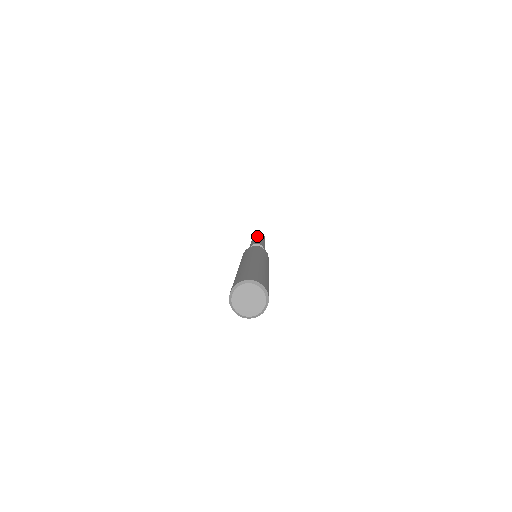
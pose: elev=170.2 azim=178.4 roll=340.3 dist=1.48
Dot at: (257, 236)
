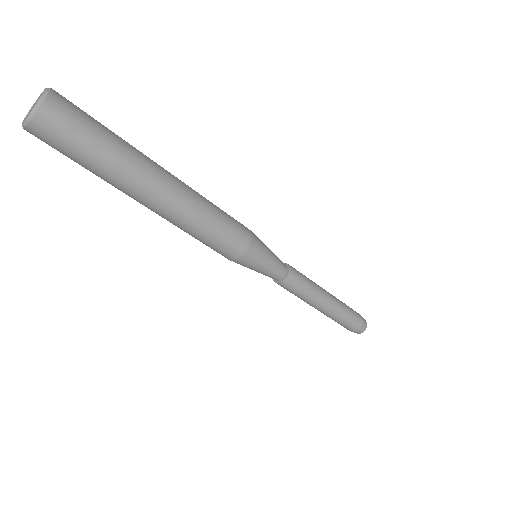
Dot at: occluded
